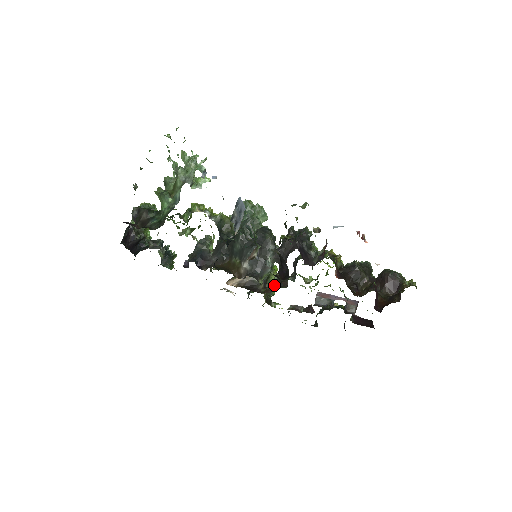
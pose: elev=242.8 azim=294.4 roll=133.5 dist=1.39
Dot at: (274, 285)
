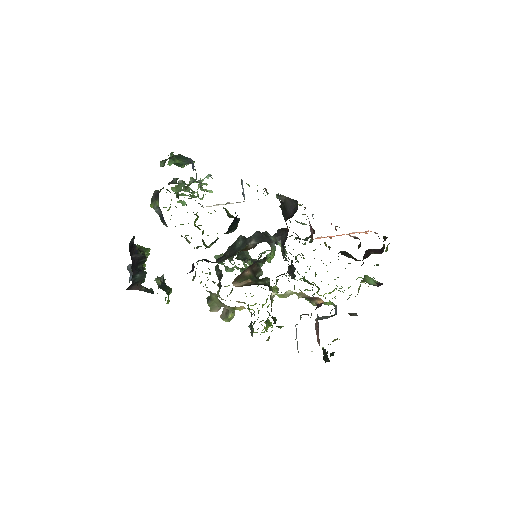
Dot at: (279, 275)
